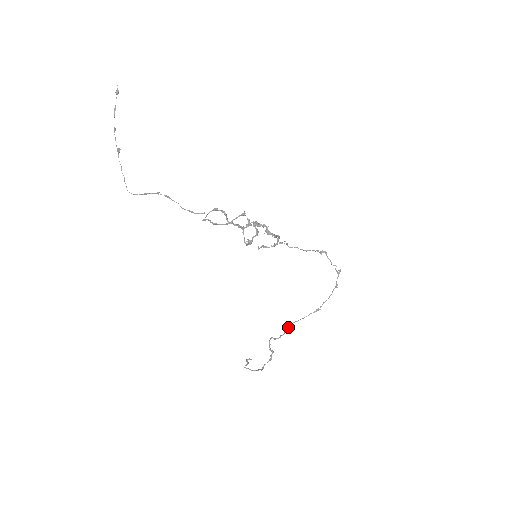
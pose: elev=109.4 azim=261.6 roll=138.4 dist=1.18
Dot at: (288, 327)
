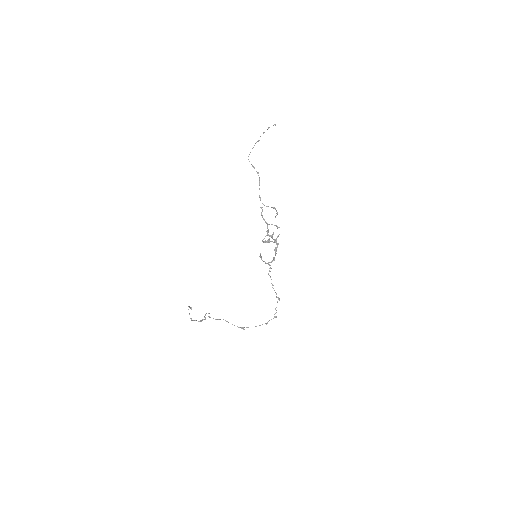
Dot at: occluded
